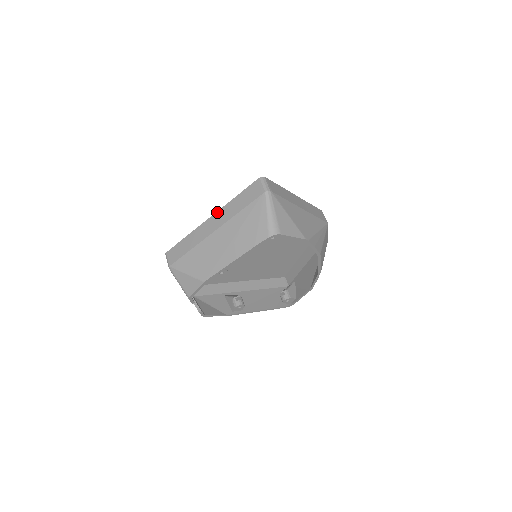
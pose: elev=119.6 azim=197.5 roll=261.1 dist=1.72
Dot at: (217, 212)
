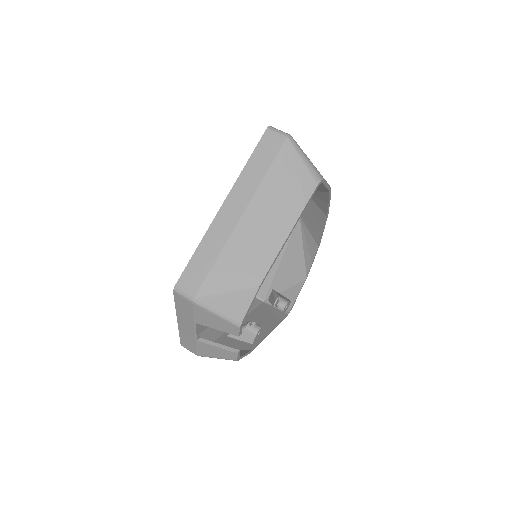
Dot at: (230, 193)
